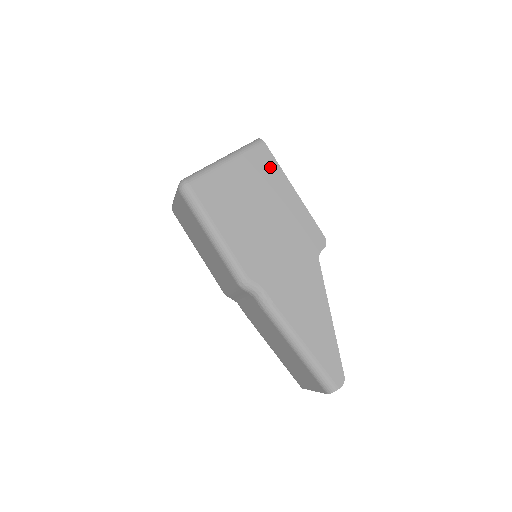
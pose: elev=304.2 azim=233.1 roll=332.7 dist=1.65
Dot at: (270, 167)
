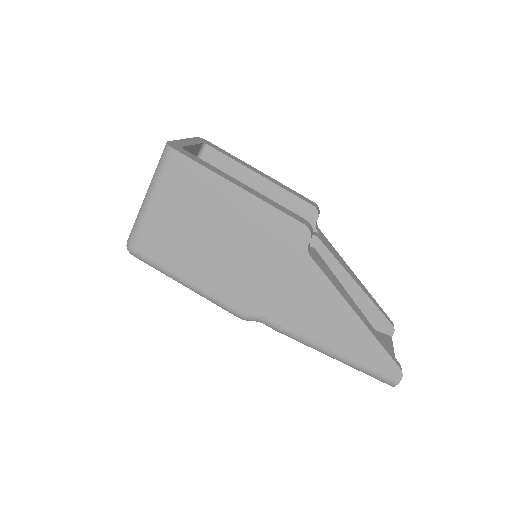
Dot at: (196, 176)
